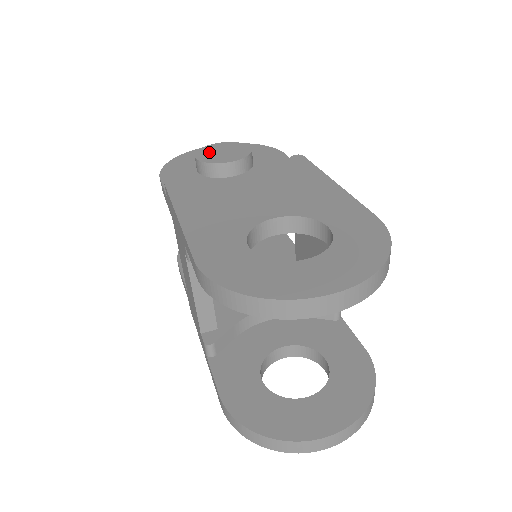
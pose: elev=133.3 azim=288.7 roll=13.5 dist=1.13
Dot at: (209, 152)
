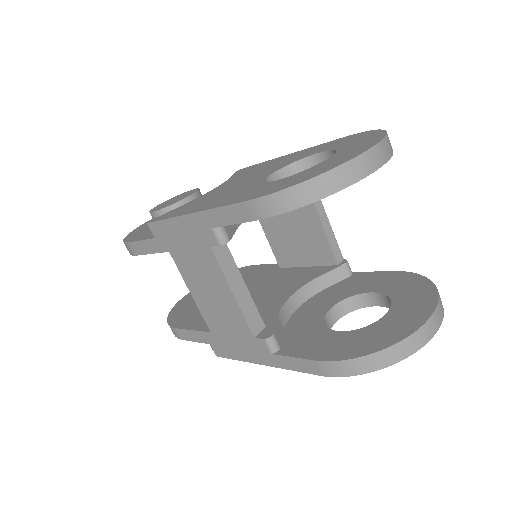
Dot at: (162, 206)
